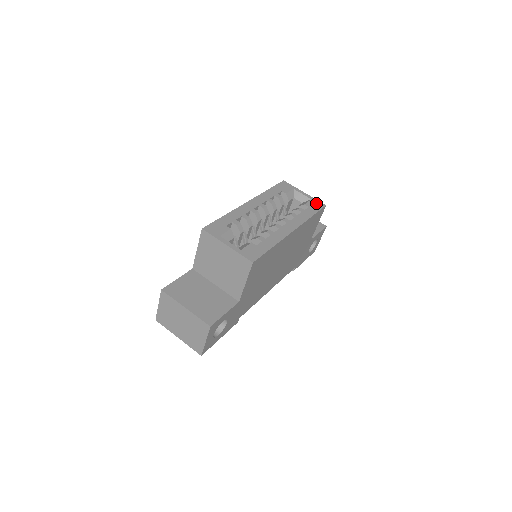
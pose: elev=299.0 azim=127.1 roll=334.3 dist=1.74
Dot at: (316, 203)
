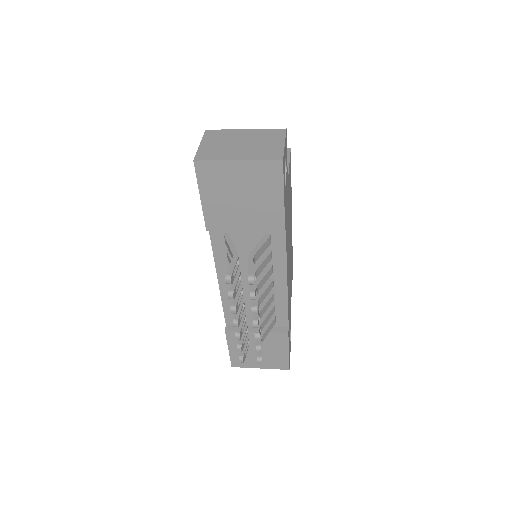
Dot at: occluded
